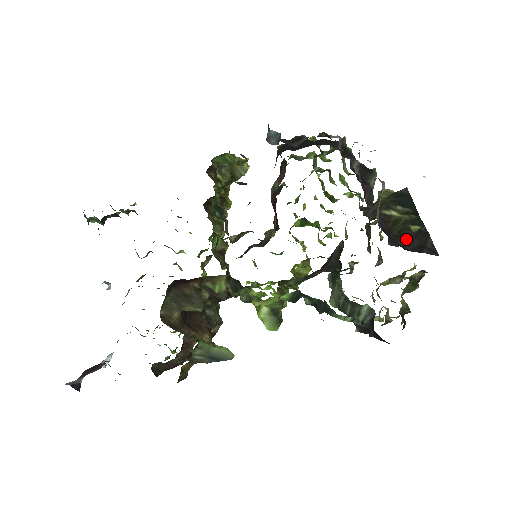
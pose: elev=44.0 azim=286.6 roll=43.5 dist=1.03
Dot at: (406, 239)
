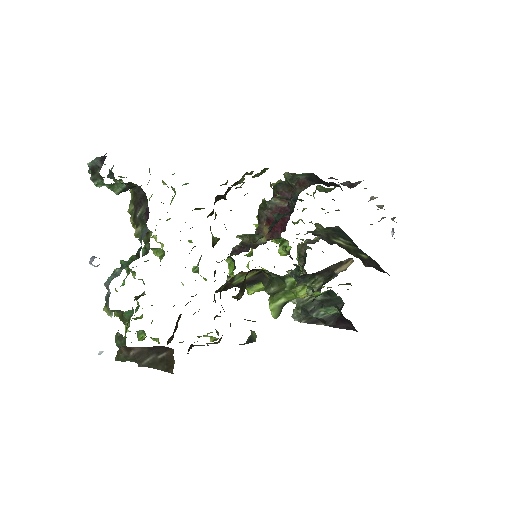
Dot at: (367, 263)
